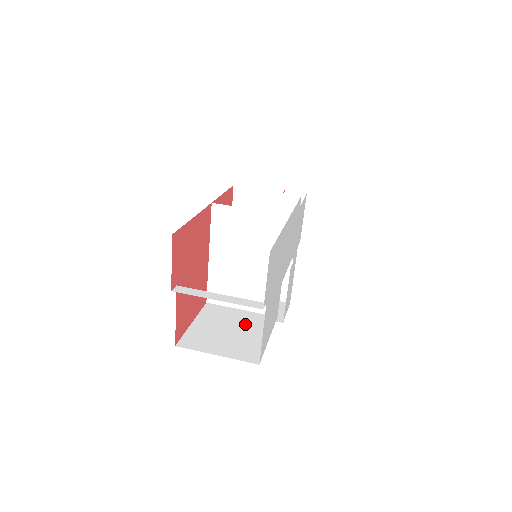
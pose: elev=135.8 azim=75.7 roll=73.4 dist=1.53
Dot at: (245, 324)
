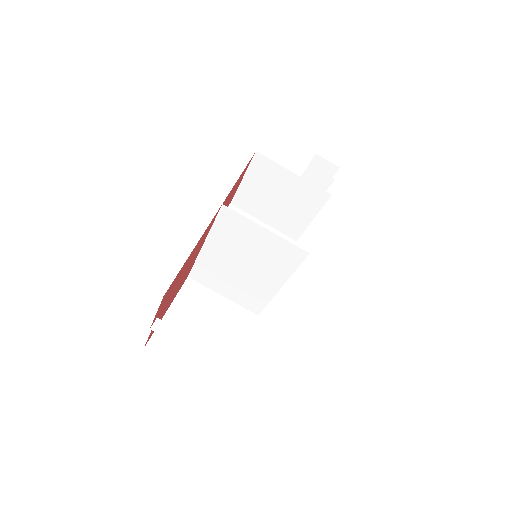
Dot at: (223, 323)
